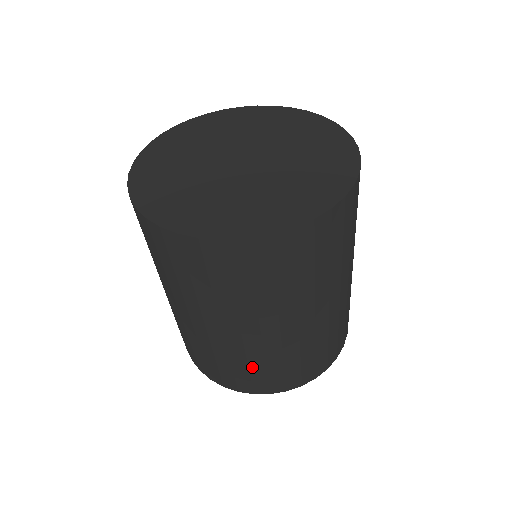
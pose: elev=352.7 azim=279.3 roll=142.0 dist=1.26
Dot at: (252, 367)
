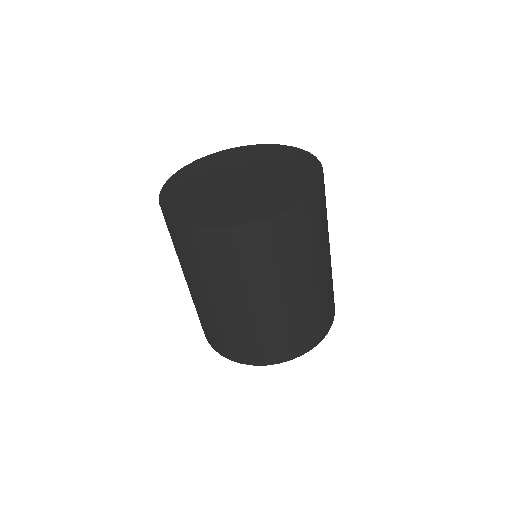
Dot at: (262, 337)
